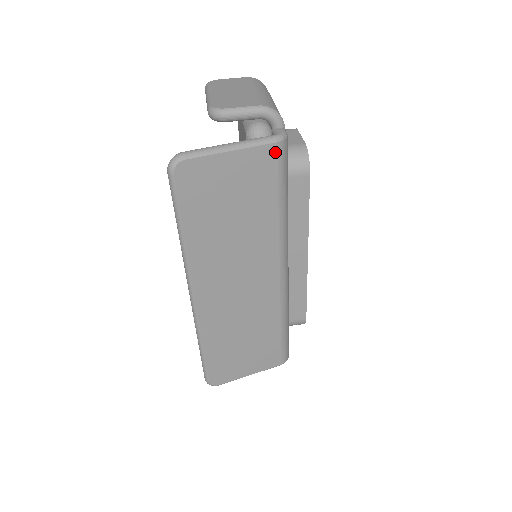
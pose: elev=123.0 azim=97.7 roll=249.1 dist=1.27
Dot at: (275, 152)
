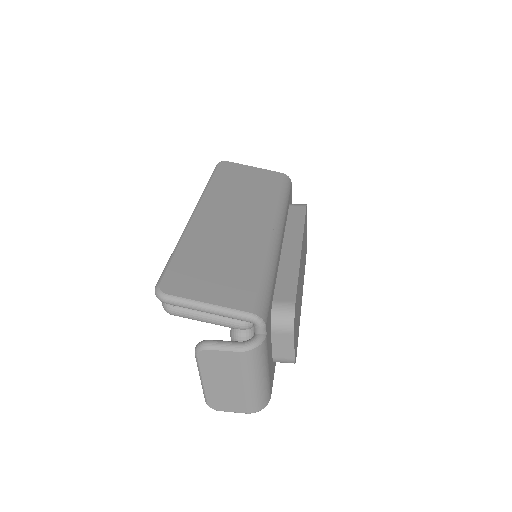
Dot at: (281, 176)
